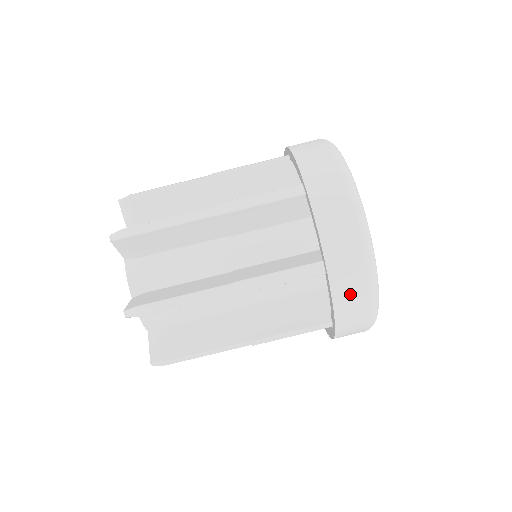
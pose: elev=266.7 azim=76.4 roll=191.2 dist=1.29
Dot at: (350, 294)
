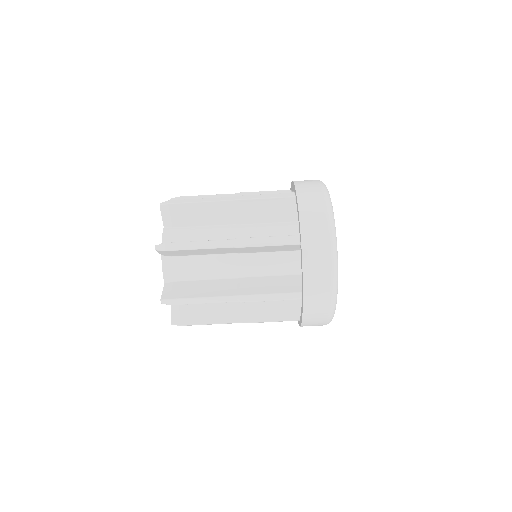
Dot at: occluded
